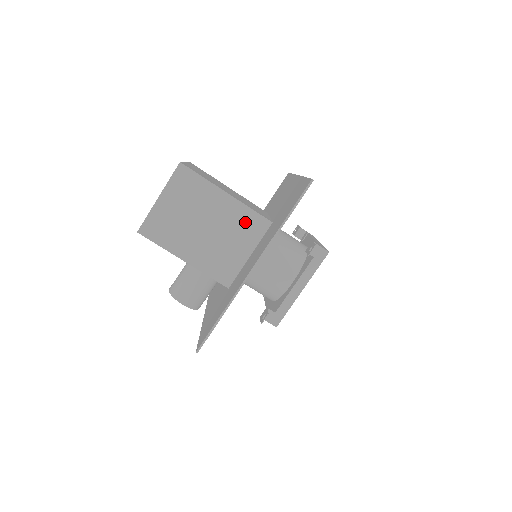
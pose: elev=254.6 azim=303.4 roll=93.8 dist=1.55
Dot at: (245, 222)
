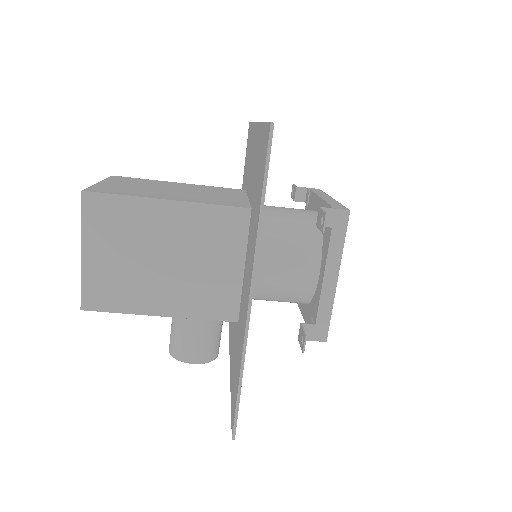
Dot at: (214, 227)
